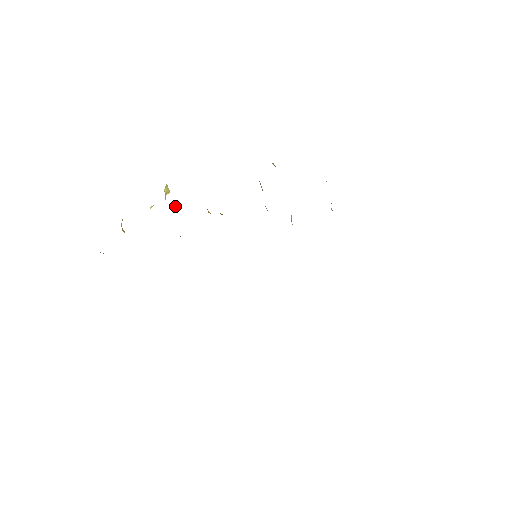
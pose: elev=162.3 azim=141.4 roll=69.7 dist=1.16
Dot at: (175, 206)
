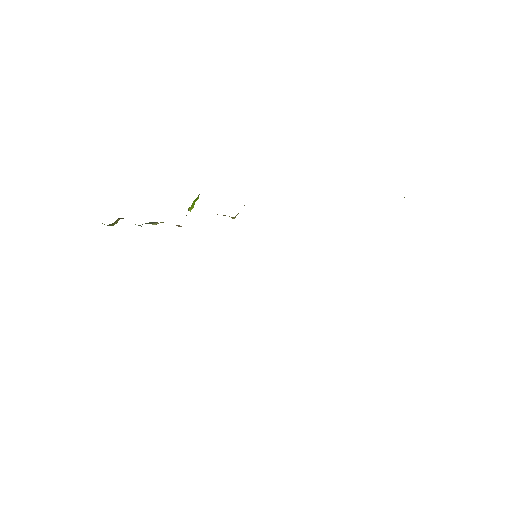
Dot at: occluded
